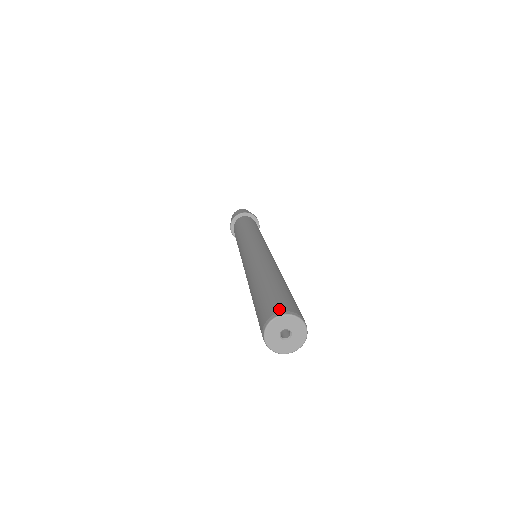
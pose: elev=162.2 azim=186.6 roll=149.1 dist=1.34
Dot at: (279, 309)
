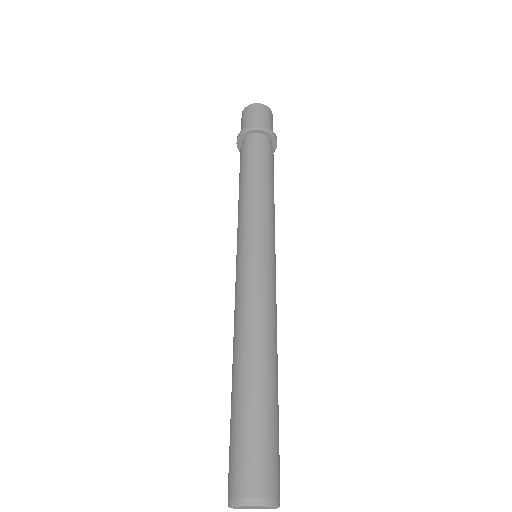
Dot at: (253, 490)
